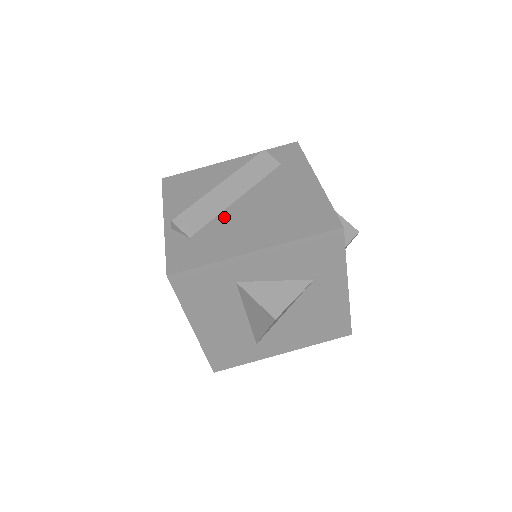
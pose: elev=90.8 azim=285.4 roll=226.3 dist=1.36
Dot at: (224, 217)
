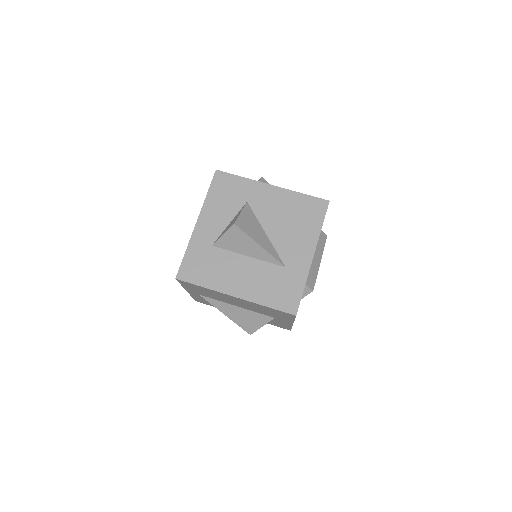
Dot at: occluded
